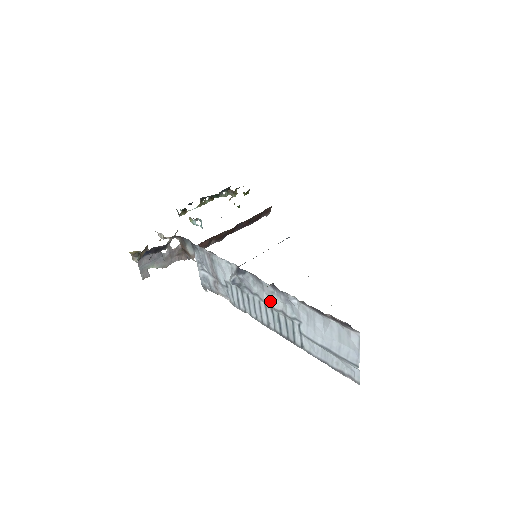
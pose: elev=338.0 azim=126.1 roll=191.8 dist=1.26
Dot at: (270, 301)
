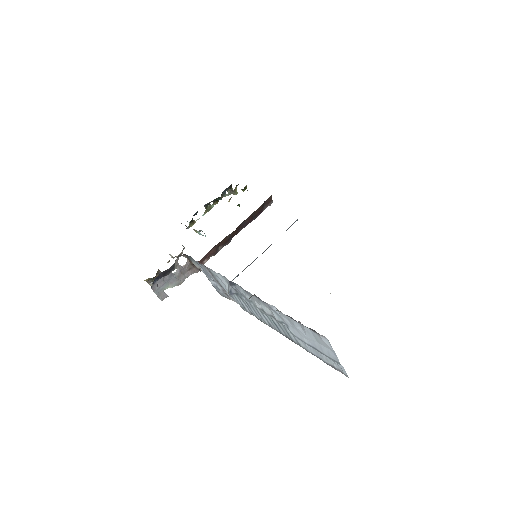
Dot at: (261, 307)
